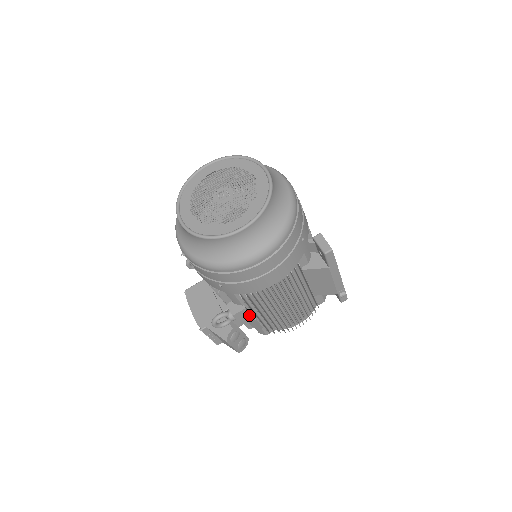
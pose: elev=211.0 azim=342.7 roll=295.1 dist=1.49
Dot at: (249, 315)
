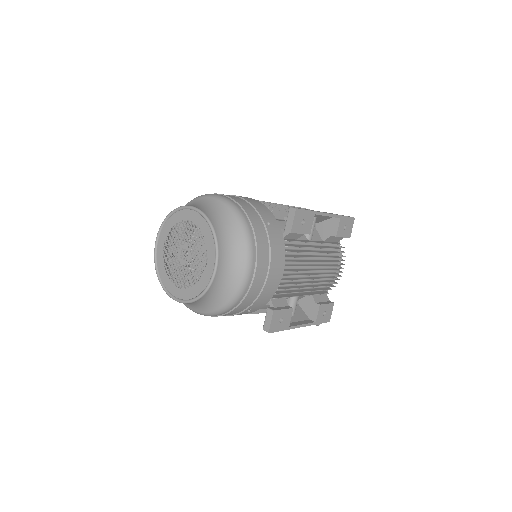
Dot at: occluded
